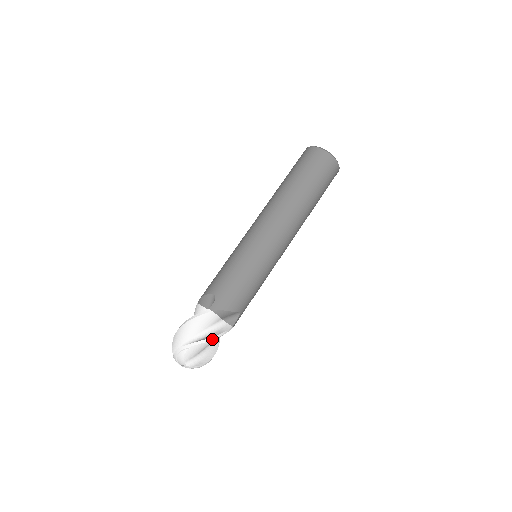
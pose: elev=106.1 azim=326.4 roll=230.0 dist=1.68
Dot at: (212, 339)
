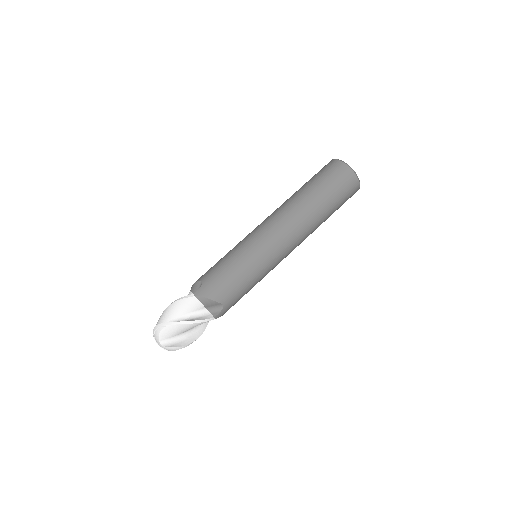
Dot at: (189, 323)
